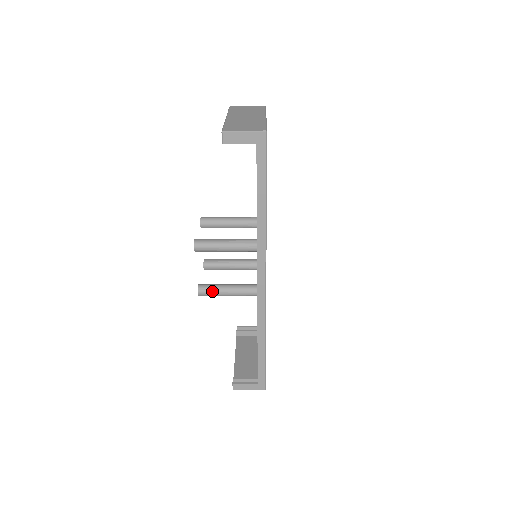
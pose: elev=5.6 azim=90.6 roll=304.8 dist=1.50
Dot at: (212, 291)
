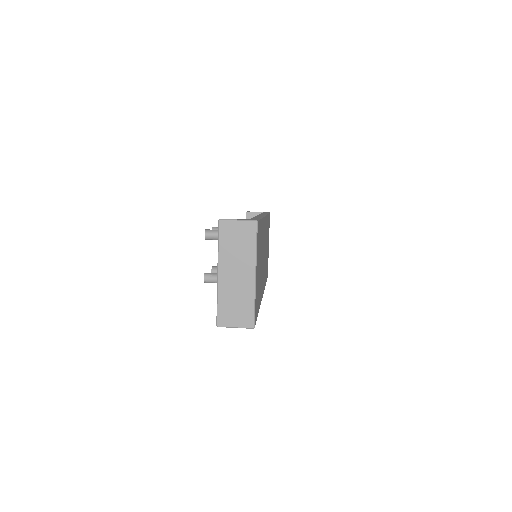
Dot at: occluded
